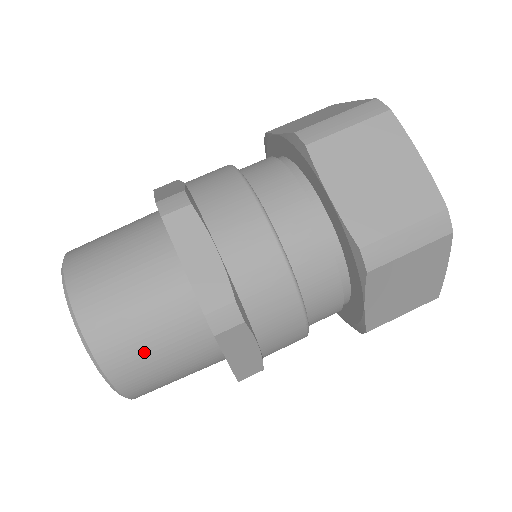
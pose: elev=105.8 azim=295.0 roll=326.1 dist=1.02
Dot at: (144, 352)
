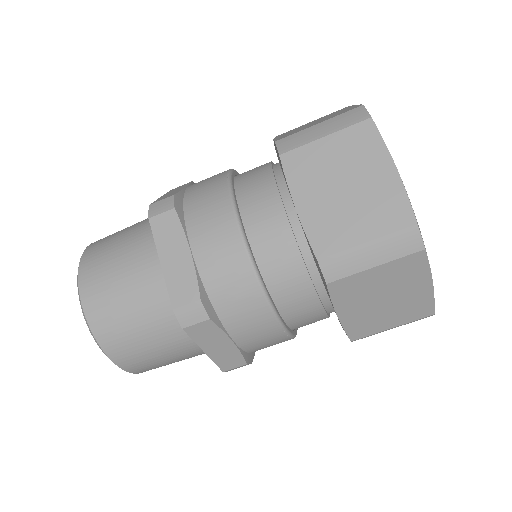
Dot at: (133, 335)
